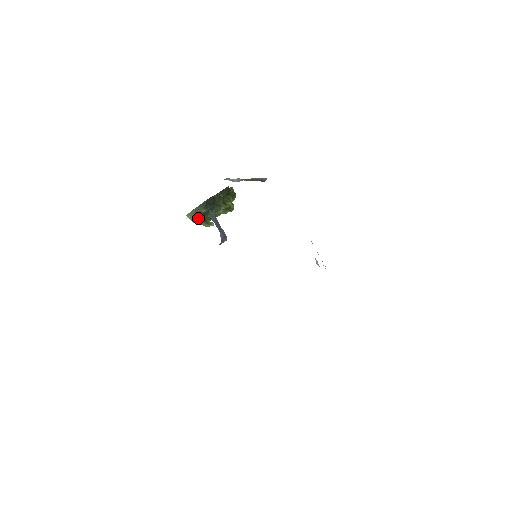
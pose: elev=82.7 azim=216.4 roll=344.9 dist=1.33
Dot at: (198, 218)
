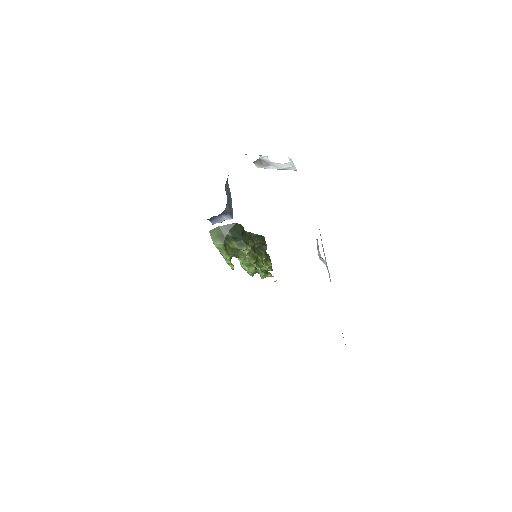
Dot at: (219, 238)
